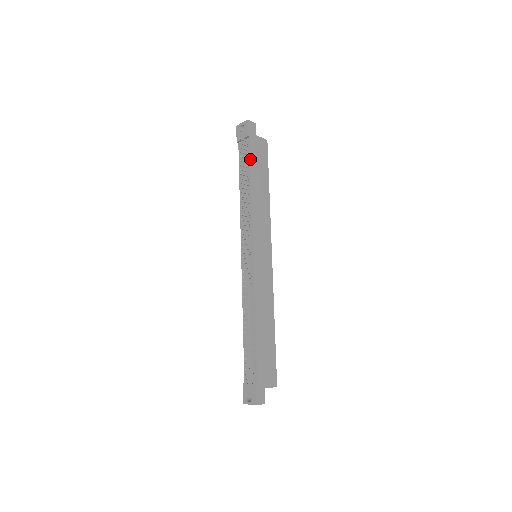
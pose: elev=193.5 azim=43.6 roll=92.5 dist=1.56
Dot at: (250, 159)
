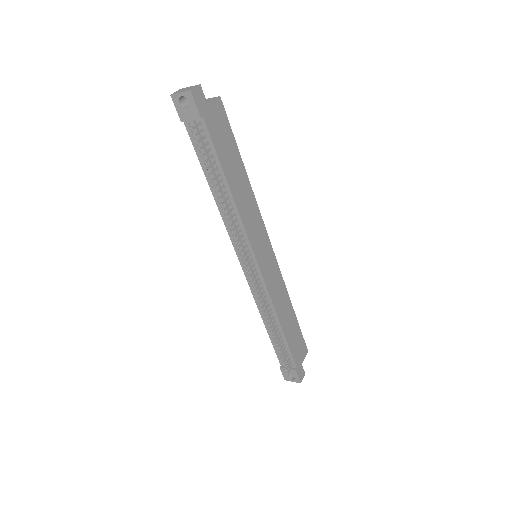
Dot at: (215, 151)
